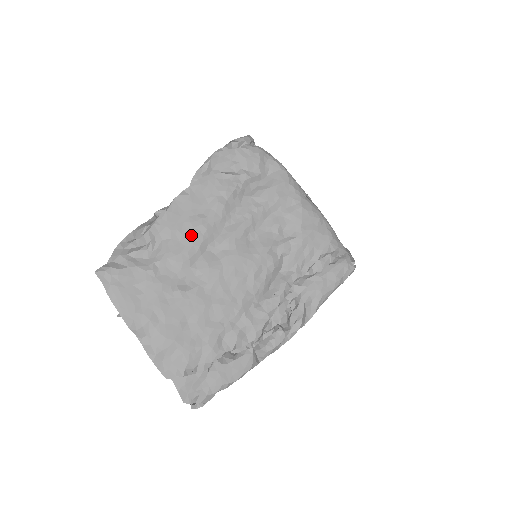
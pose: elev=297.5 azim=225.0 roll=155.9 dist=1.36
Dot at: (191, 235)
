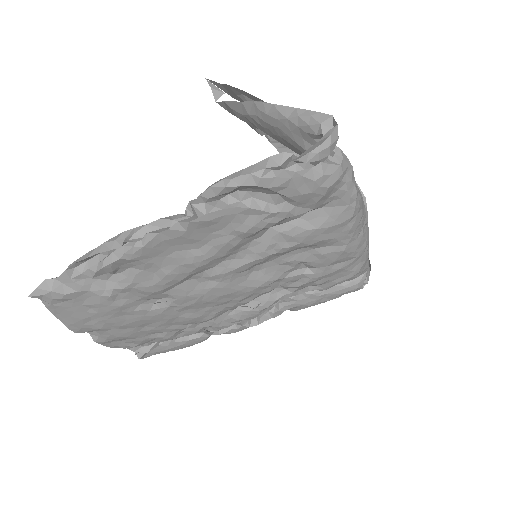
Dot at: (173, 271)
